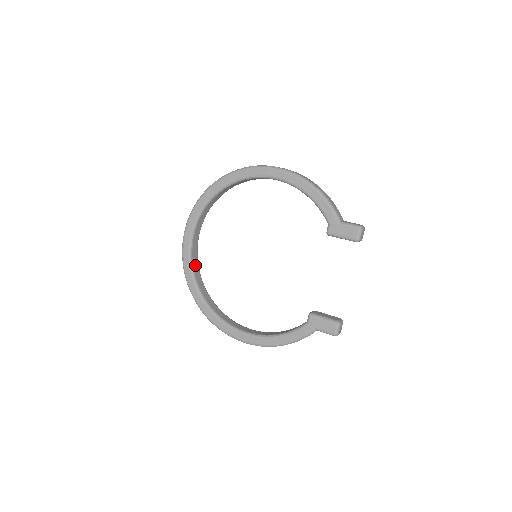
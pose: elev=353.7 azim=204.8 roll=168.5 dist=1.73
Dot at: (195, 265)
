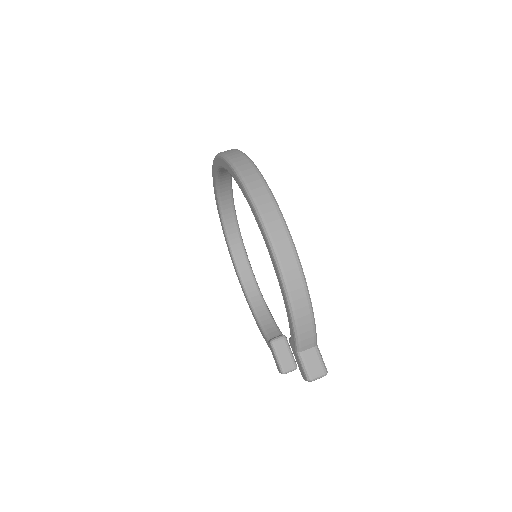
Dot at: (224, 191)
